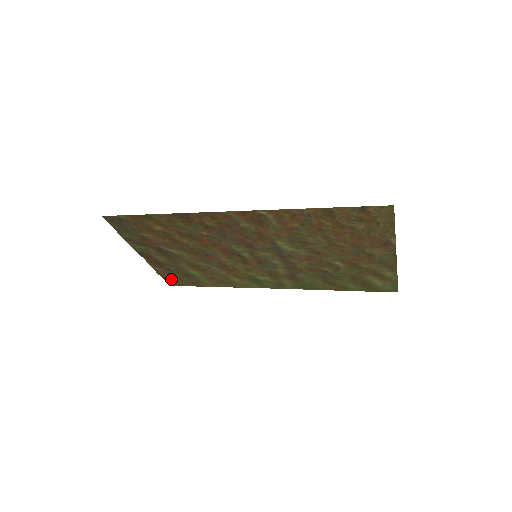
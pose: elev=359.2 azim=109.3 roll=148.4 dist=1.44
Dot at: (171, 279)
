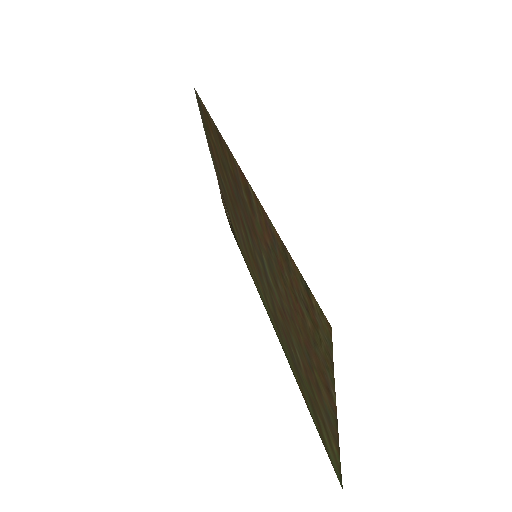
Dot at: occluded
